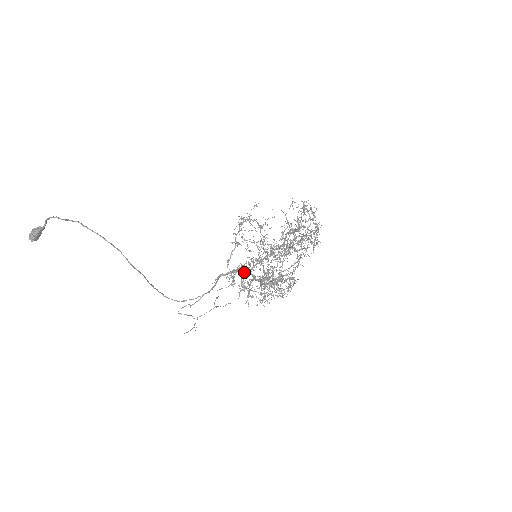
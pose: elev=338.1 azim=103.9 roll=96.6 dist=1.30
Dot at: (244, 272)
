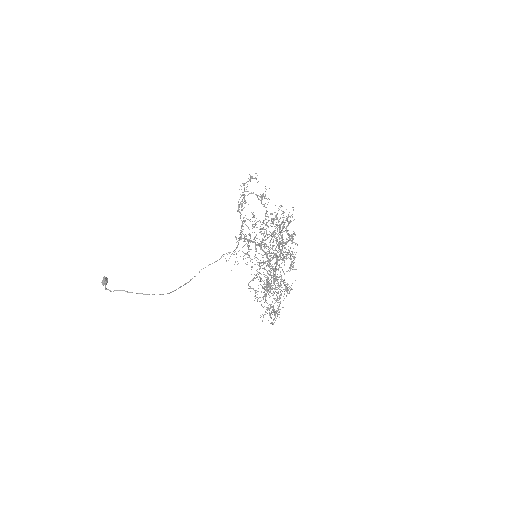
Dot at: (255, 245)
